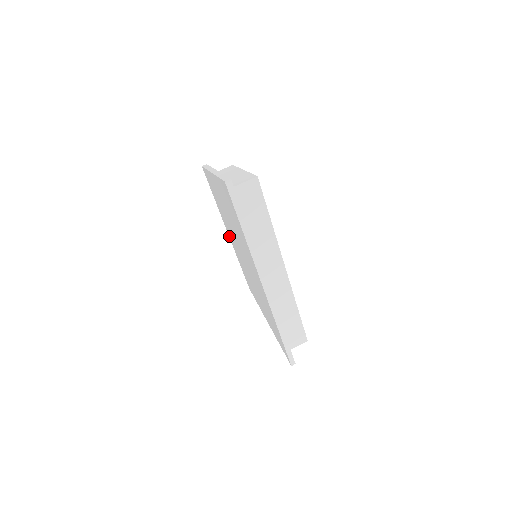
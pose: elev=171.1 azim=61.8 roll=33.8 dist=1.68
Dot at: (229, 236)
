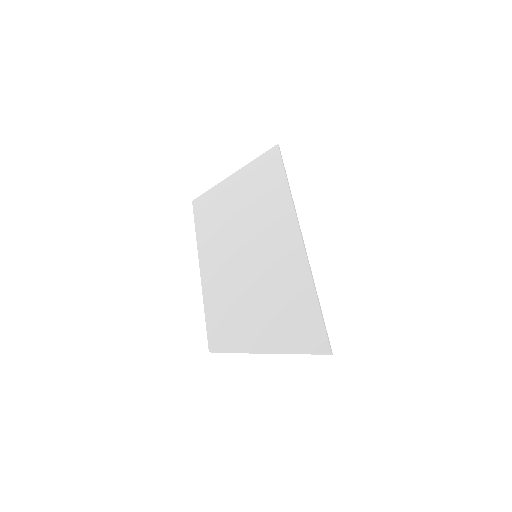
Dot at: (202, 268)
